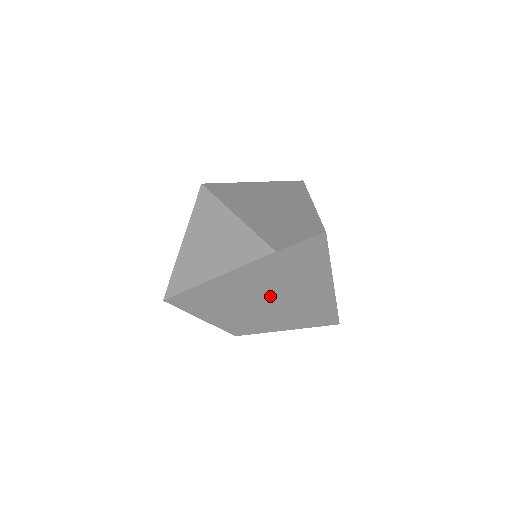
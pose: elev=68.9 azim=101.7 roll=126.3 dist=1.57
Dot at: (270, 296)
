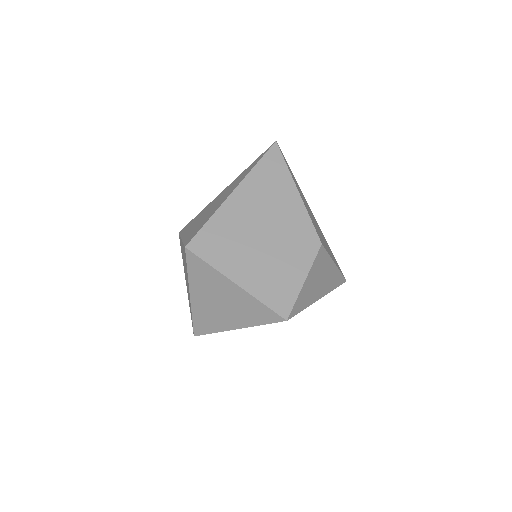
Dot at: occluded
